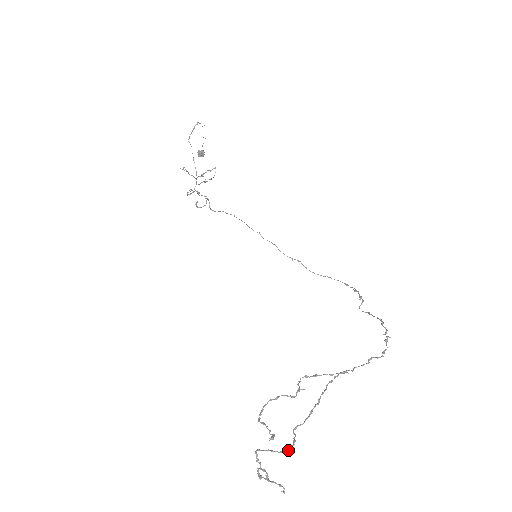
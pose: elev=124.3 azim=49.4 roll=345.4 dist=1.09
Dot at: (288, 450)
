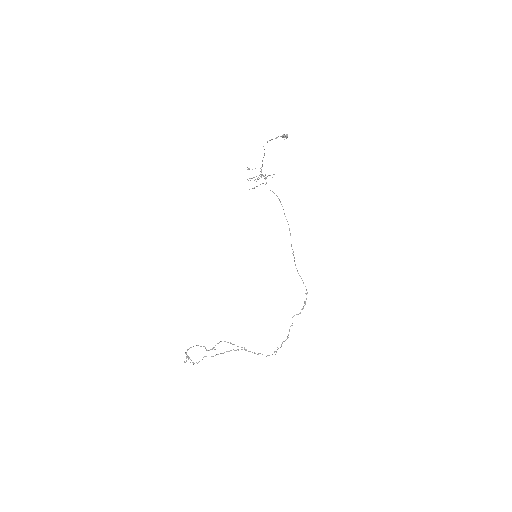
Dot at: occluded
